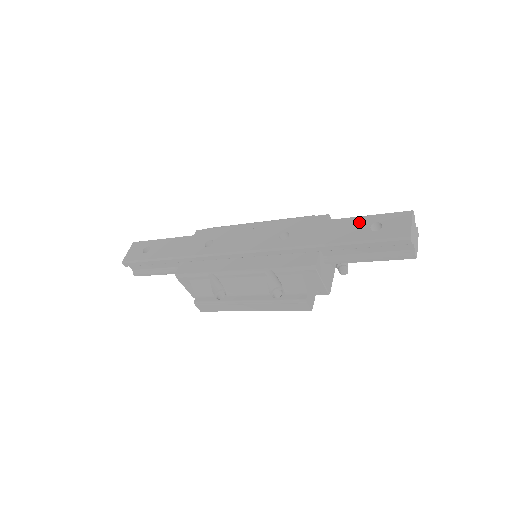
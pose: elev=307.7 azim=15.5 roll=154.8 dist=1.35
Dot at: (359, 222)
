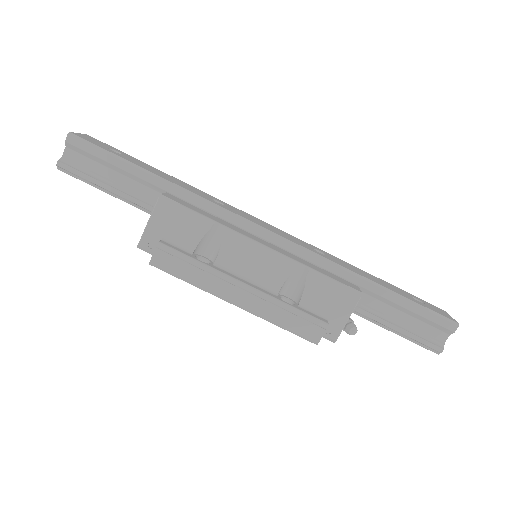
Dot at: (399, 289)
